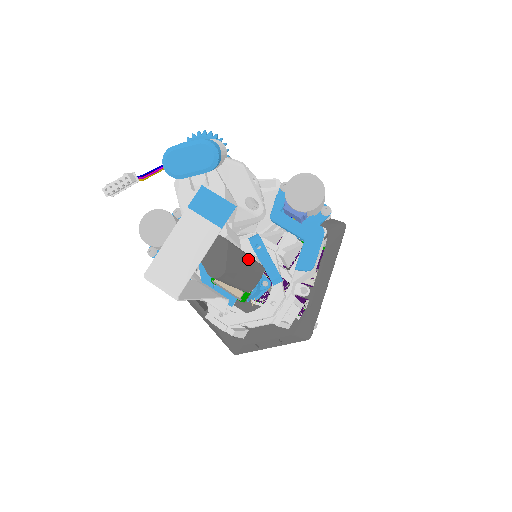
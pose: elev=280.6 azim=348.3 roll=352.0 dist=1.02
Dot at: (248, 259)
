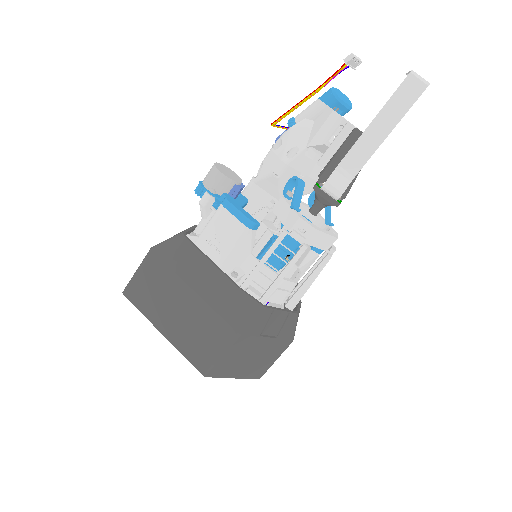
Dot at: occluded
